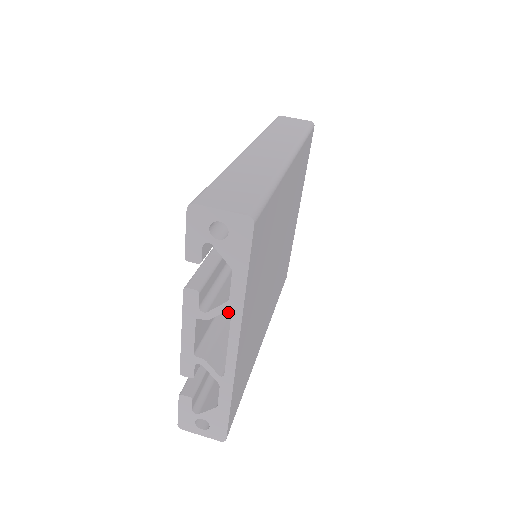
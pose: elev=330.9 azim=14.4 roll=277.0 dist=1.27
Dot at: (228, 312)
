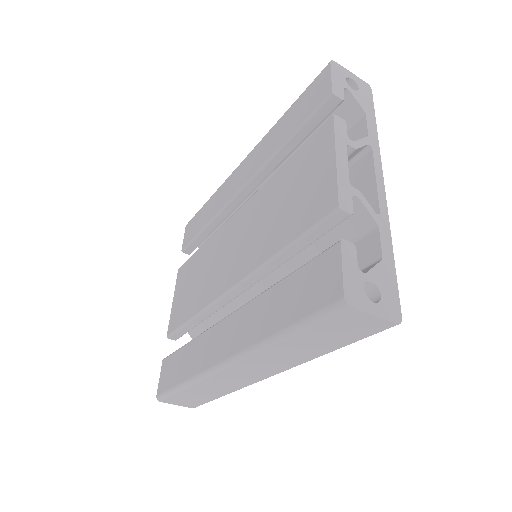
Dot at: occluded
